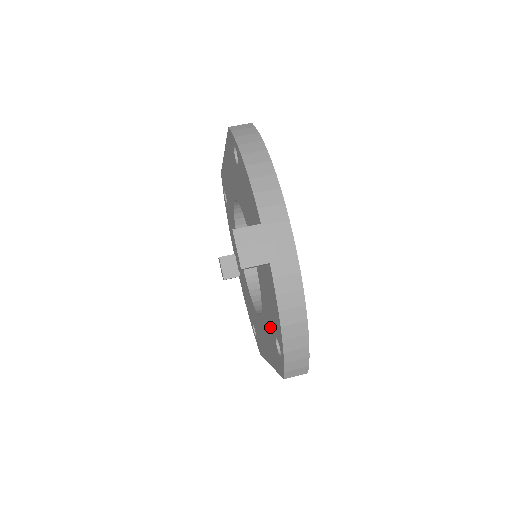
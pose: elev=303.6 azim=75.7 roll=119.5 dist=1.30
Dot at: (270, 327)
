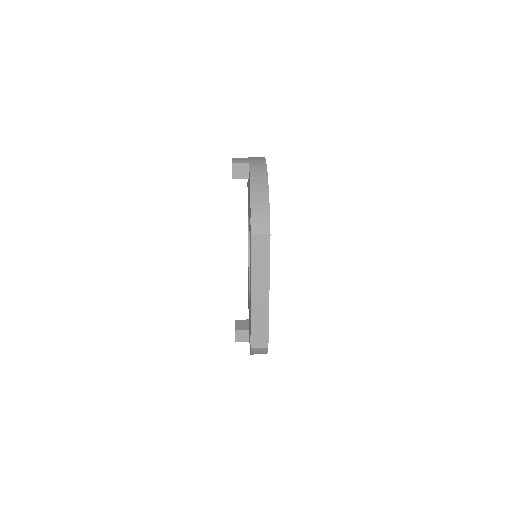
Dot at: occluded
